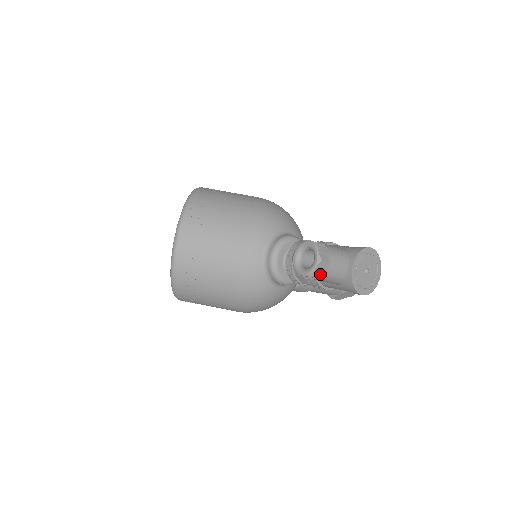
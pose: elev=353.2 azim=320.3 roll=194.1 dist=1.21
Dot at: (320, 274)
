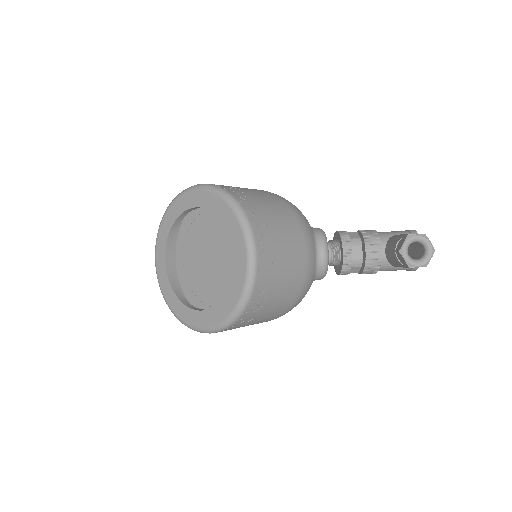
Dot at: occluded
